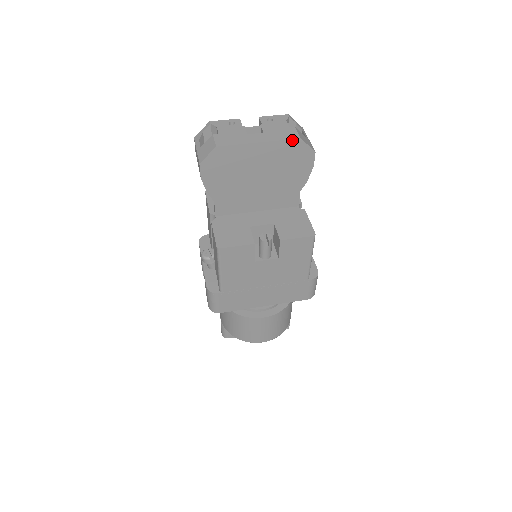
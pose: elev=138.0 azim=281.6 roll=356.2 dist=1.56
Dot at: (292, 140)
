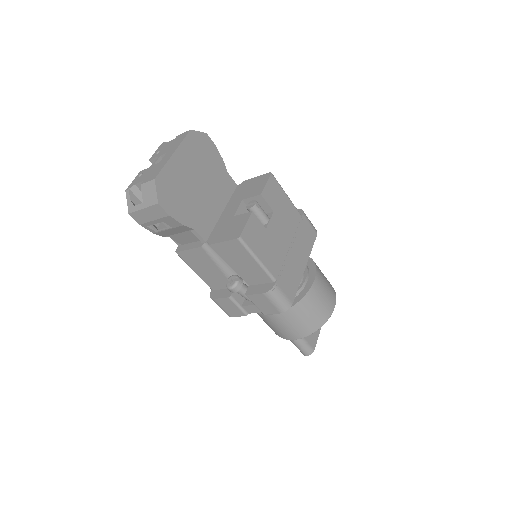
Dot at: (188, 135)
